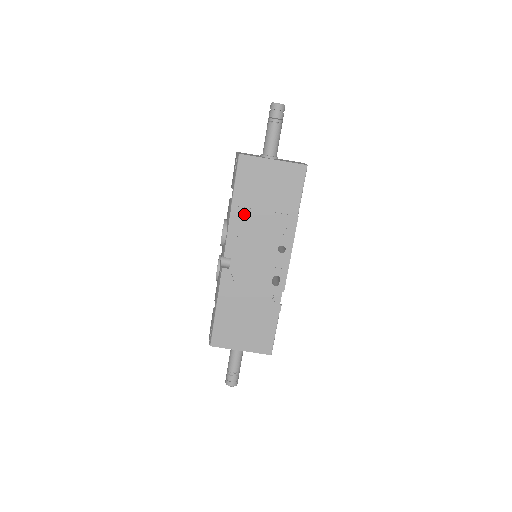
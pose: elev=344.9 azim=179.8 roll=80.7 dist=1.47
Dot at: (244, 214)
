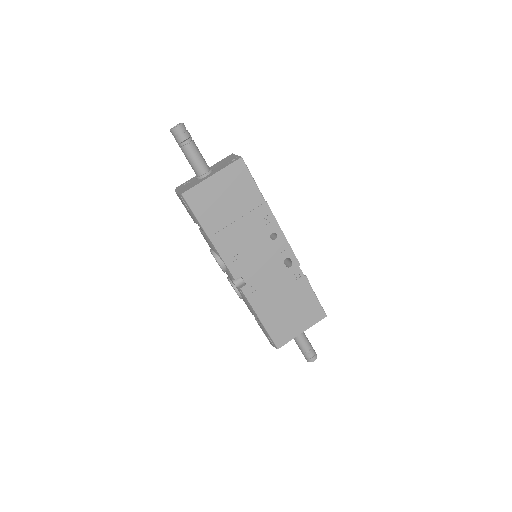
Dot at: (224, 236)
